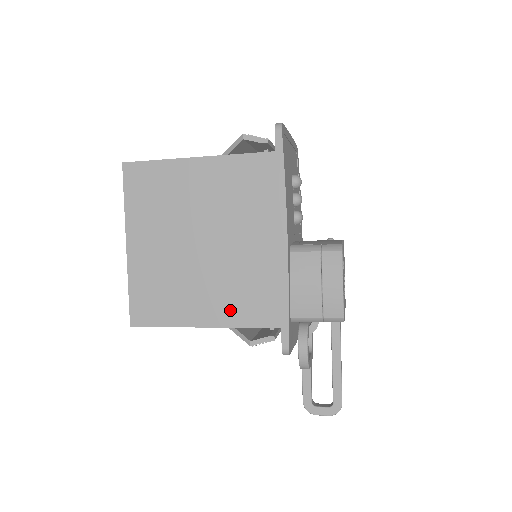
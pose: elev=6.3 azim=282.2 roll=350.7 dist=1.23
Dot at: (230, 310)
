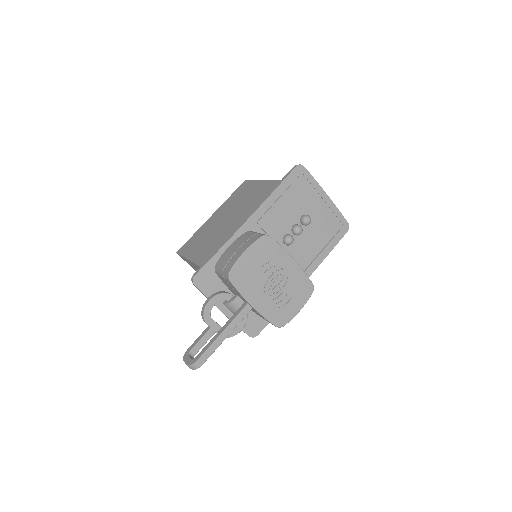
Dot at: (204, 255)
